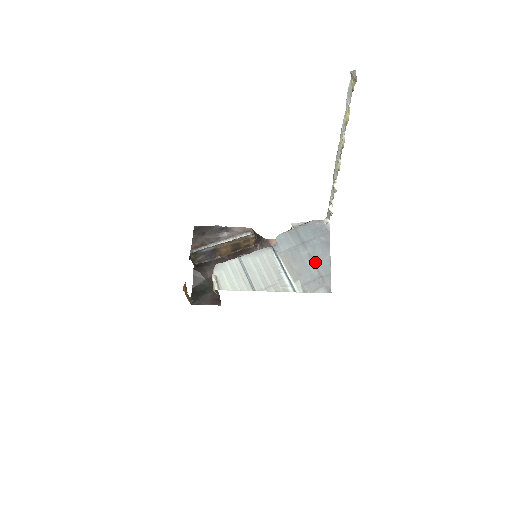
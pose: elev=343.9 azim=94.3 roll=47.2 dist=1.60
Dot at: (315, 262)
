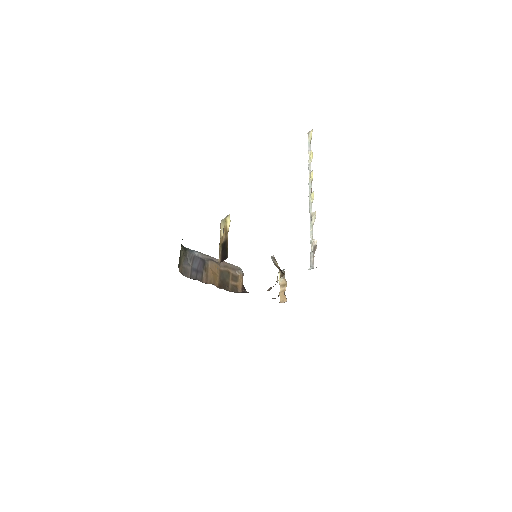
Dot at: occluded
